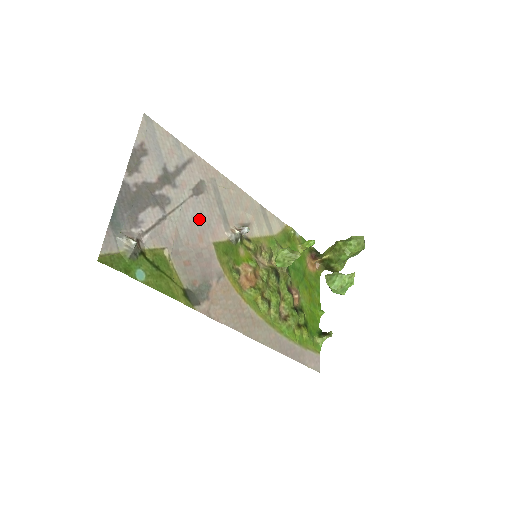
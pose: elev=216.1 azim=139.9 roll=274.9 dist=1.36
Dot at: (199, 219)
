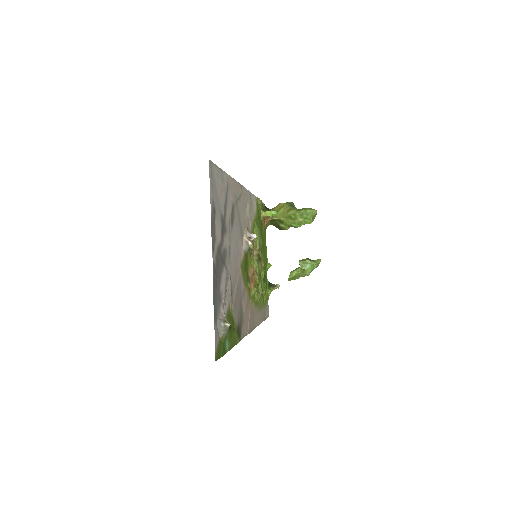
Dot at: (235, 250)
